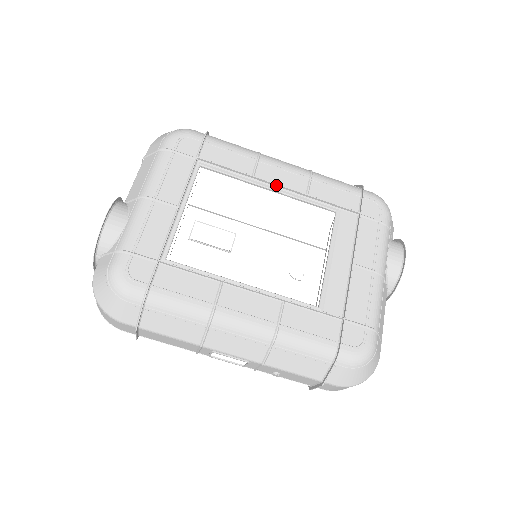
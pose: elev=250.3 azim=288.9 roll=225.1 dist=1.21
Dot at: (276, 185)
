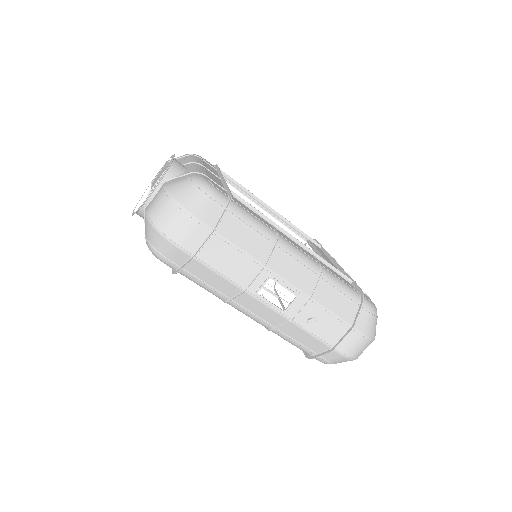
Dot at: (270, 208)
